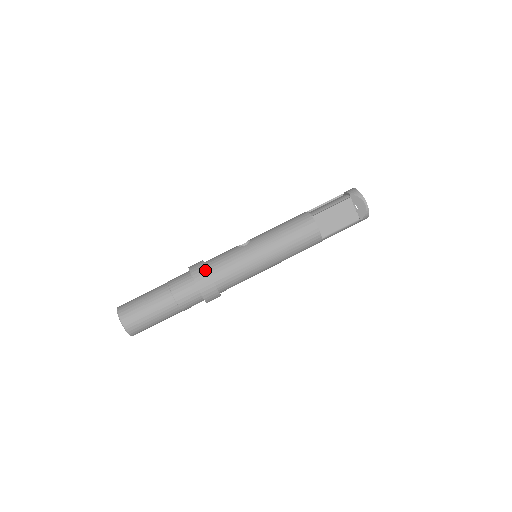
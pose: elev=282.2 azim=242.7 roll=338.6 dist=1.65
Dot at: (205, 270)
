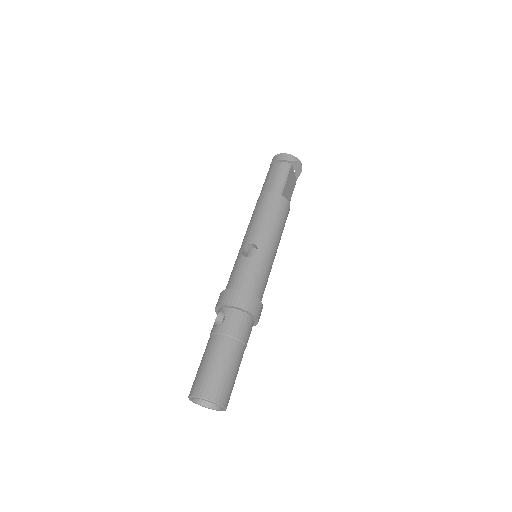
Dot at: (253, 298)
